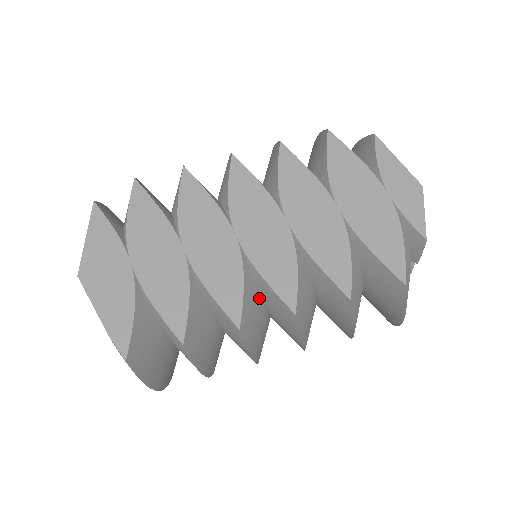
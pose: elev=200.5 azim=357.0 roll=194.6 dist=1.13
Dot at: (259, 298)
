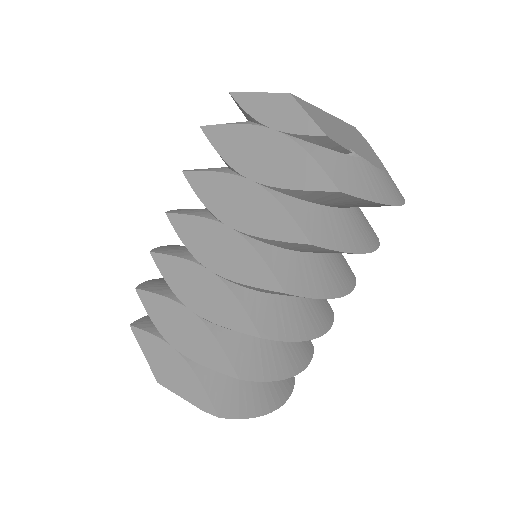
Dot at: (267, 295)
